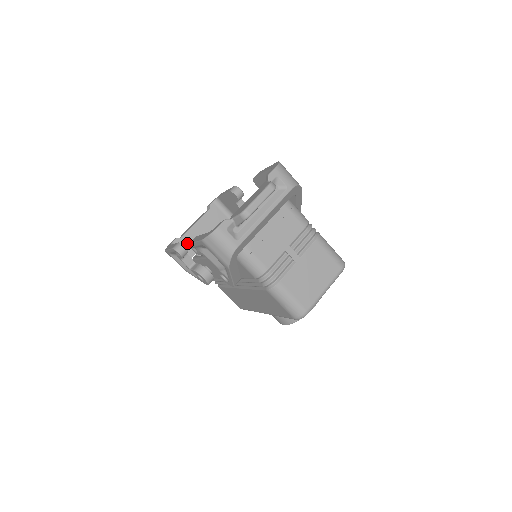
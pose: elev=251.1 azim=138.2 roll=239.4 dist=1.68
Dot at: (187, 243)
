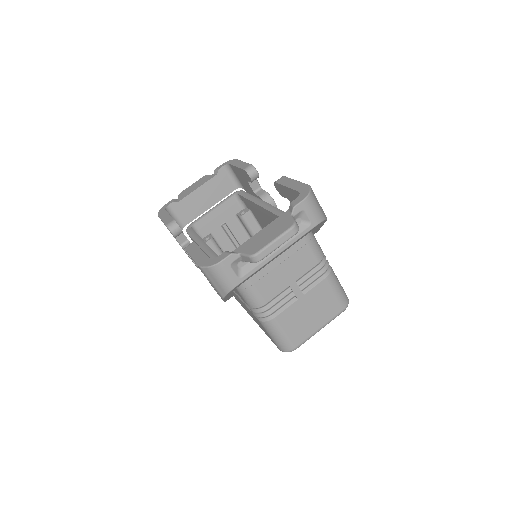
Dot at: (184, 209)
